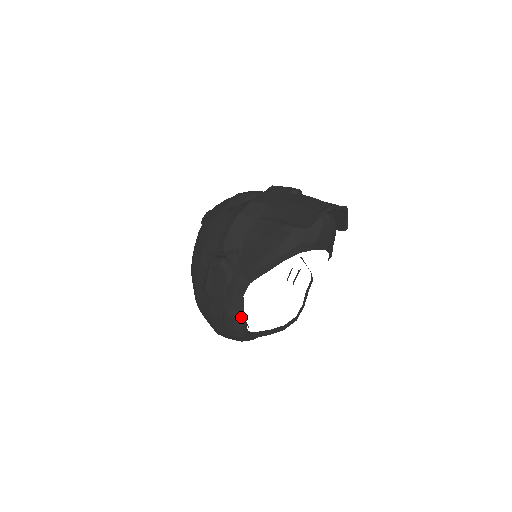
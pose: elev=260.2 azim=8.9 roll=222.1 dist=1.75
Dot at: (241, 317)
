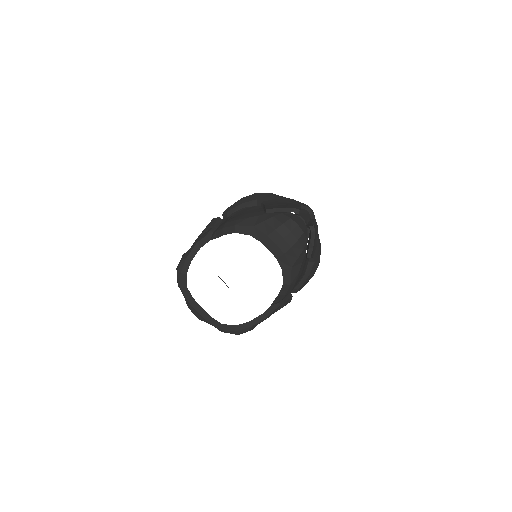
Dot at: (187, 264)
